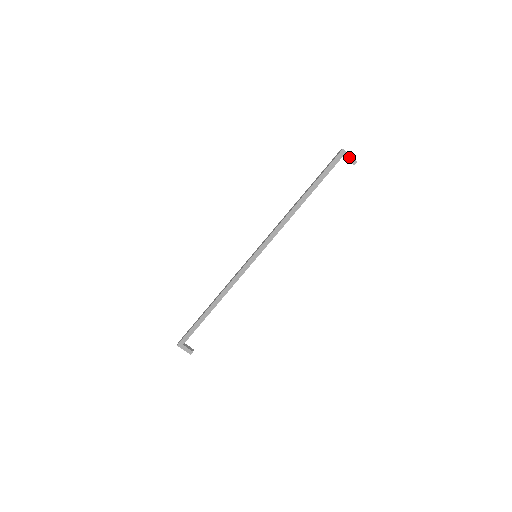
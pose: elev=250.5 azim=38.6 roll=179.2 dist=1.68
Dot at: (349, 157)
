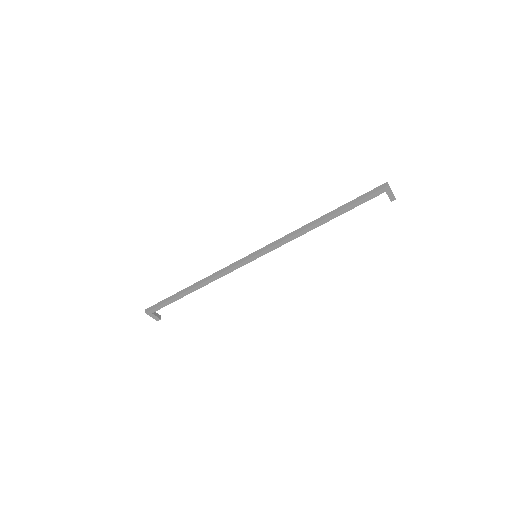
Dot at: (391, 194)
